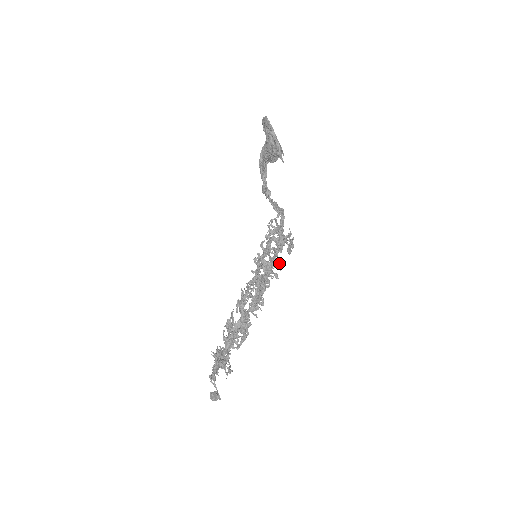
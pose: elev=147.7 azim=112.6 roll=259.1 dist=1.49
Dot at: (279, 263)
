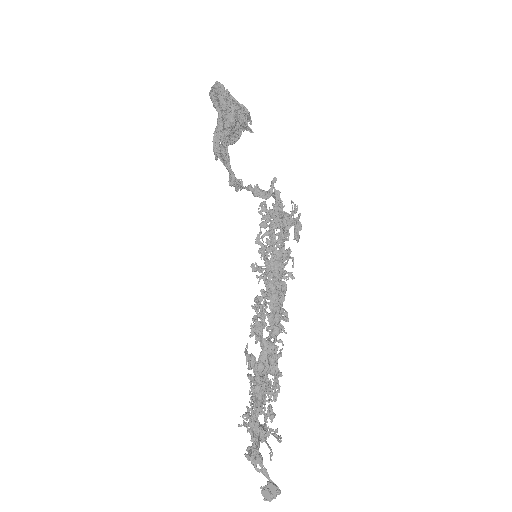
Dot at: (289, 256)
